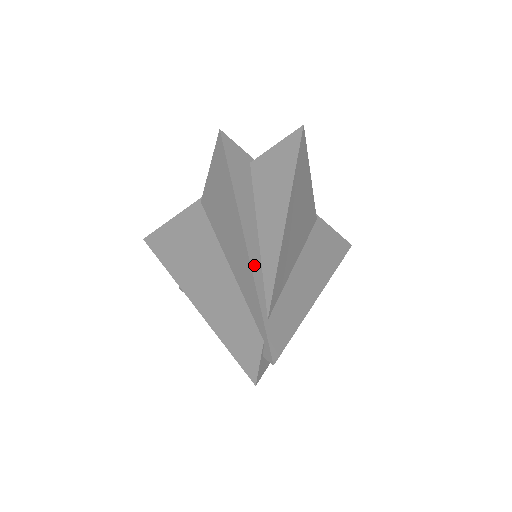
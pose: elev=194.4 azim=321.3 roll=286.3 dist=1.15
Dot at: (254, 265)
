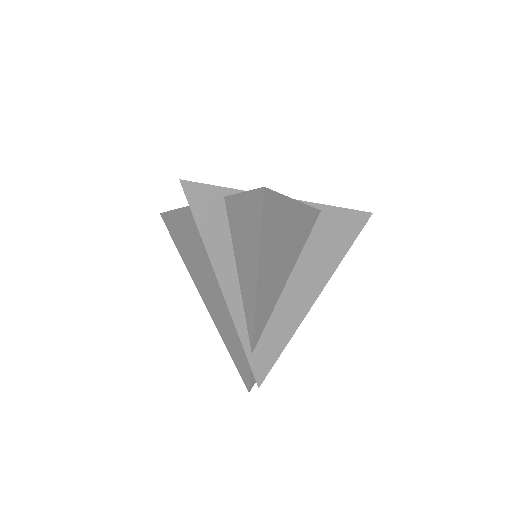
Dot at: (234, 312)
